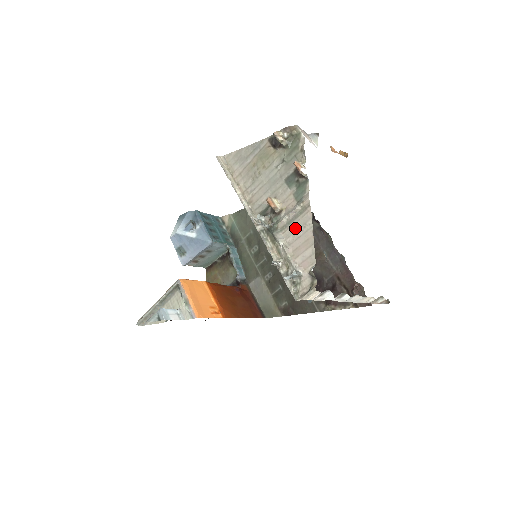
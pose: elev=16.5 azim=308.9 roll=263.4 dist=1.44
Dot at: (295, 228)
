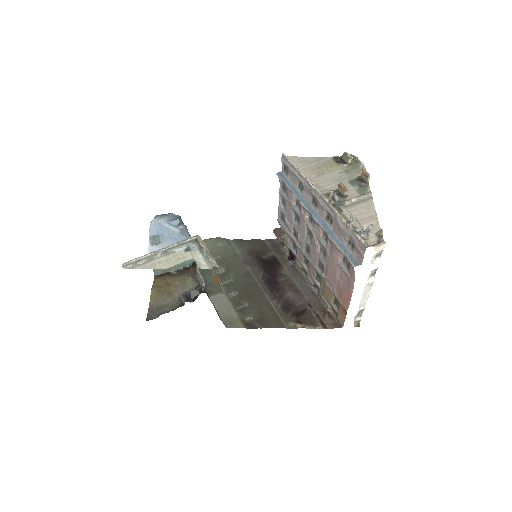
Dot at: (360, 208)
